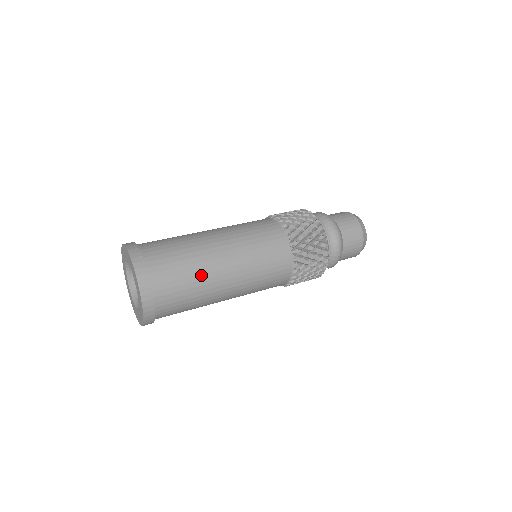
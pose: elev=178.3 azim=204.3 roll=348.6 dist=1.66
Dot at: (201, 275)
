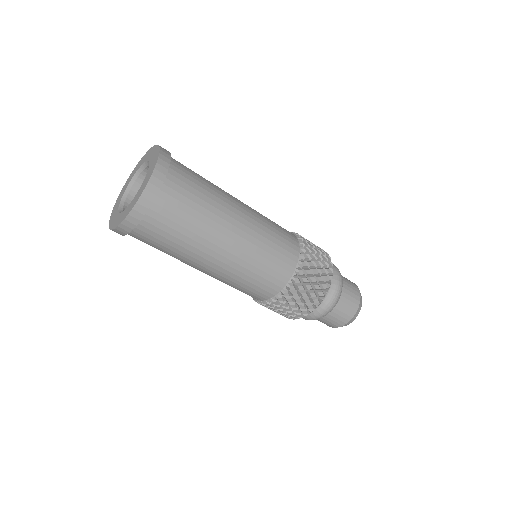
Dot at: (199, 237)
